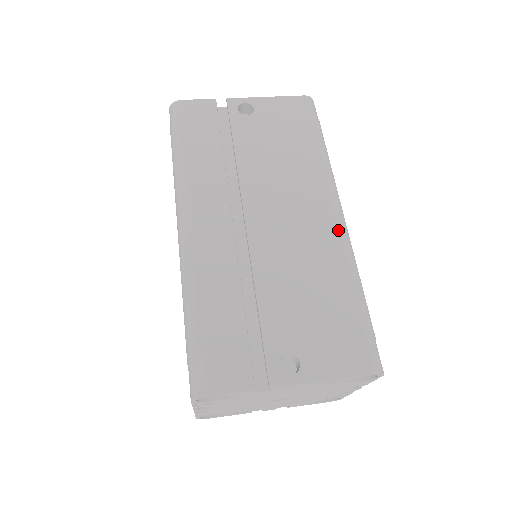
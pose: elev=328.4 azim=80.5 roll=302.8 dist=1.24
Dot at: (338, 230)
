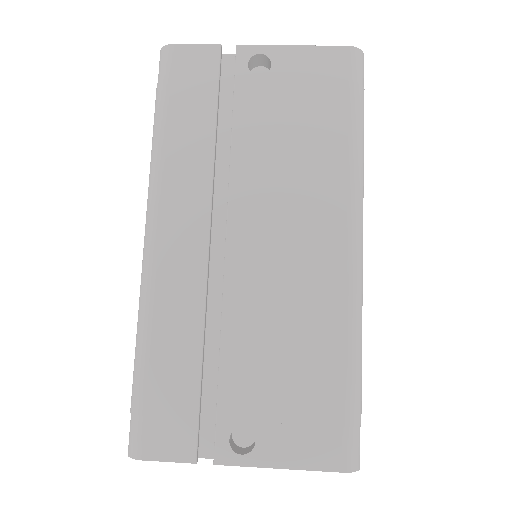
Dot at: (346, 270)
